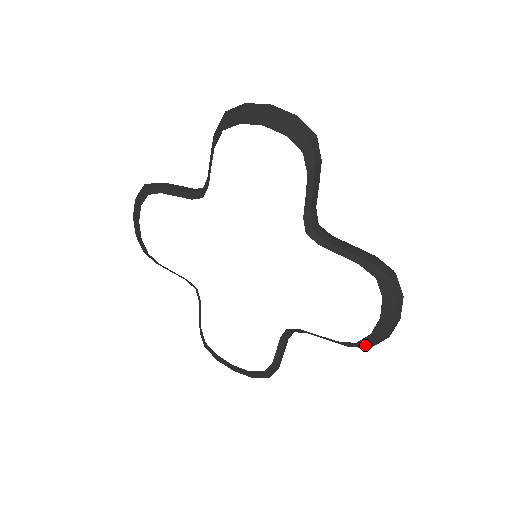
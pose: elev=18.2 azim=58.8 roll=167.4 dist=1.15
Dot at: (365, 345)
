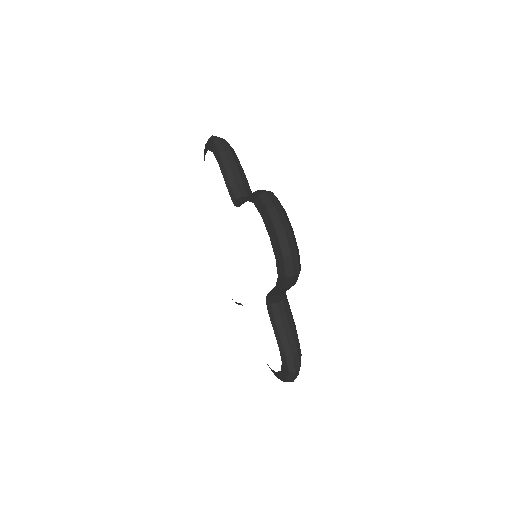
Dot at: (283, 275)
